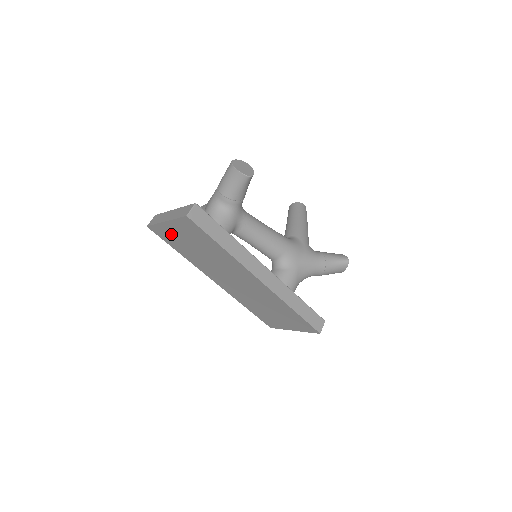
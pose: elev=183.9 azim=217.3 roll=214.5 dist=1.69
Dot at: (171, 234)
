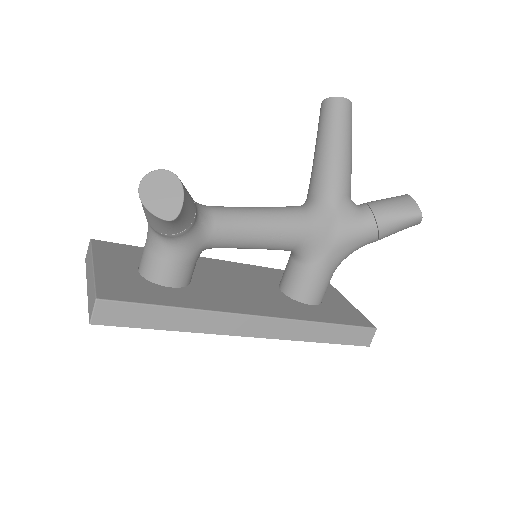
Dot at: occluded
